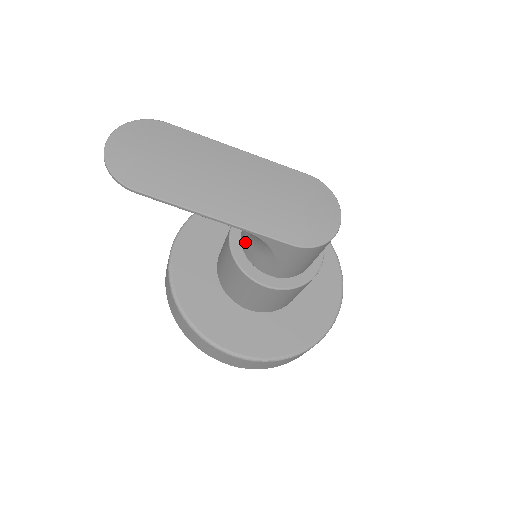
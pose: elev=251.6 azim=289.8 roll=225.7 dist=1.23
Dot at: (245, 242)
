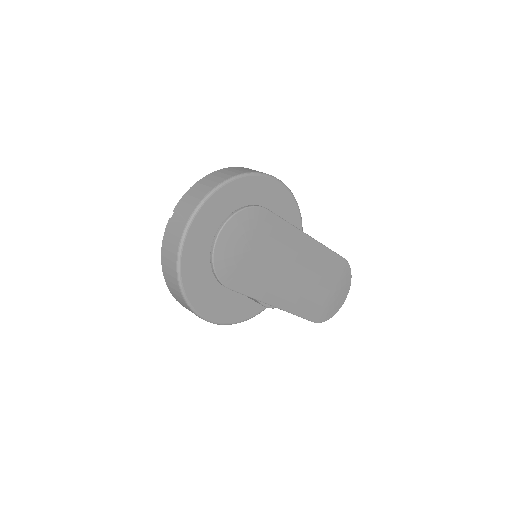
Dot at: occluded
